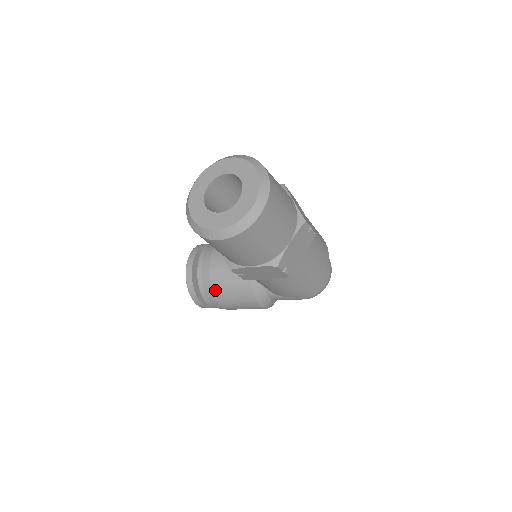
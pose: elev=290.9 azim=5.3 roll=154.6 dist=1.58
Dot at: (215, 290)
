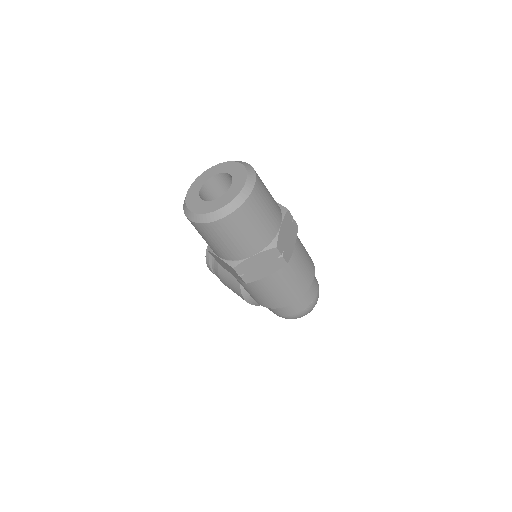
Dot at: occluded
